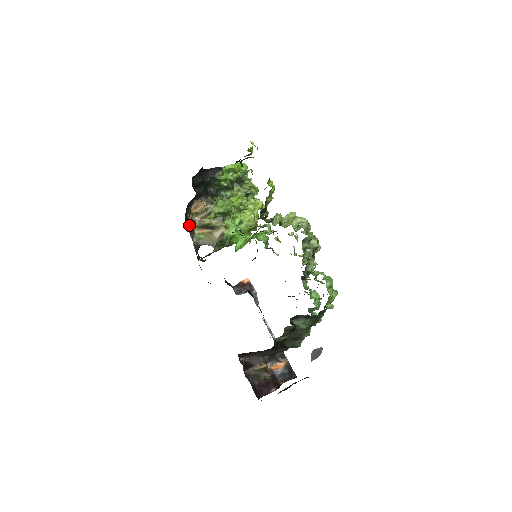
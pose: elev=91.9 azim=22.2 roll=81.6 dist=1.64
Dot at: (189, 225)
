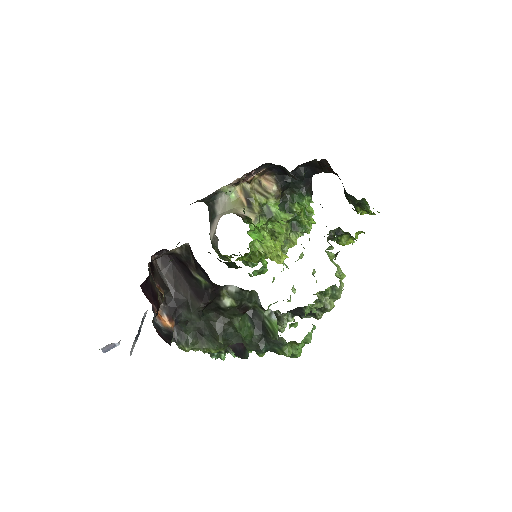
Dot at: (249, 175)
